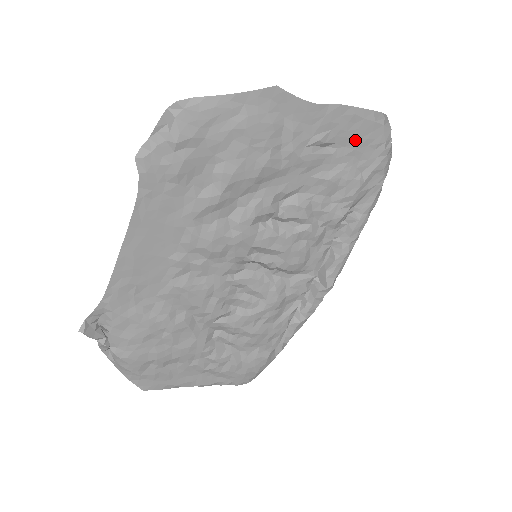
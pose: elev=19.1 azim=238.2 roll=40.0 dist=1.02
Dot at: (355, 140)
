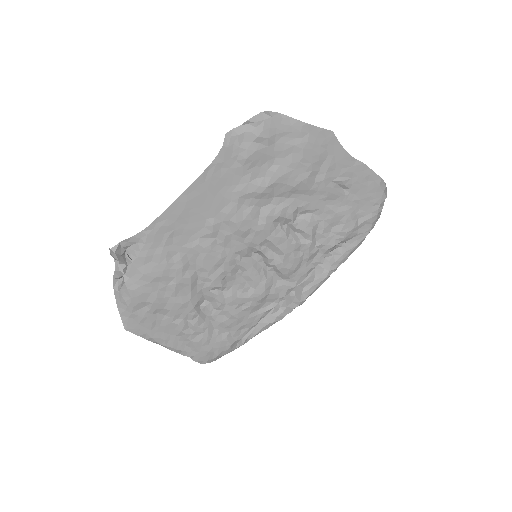
Dot at: (363, 193)
